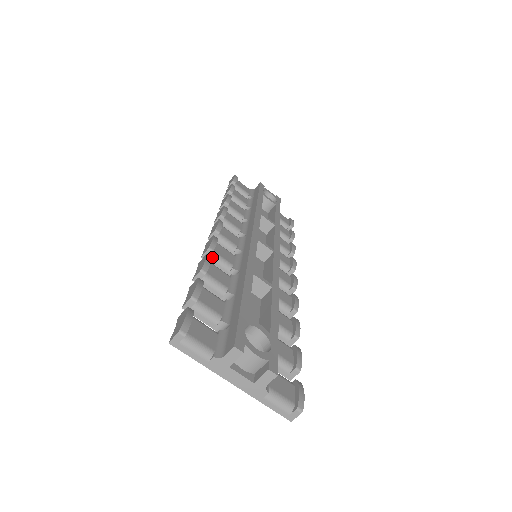
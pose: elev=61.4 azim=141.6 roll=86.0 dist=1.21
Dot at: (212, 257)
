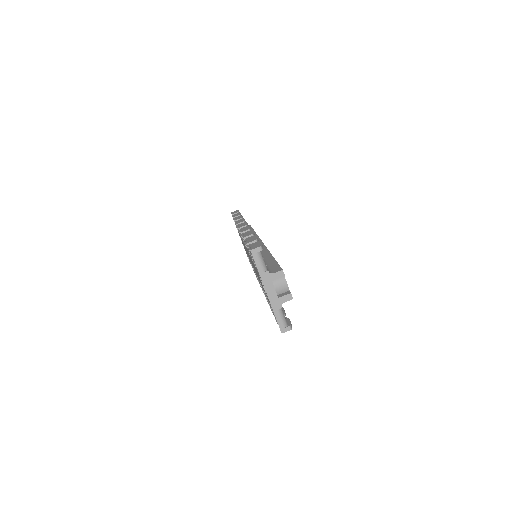
Dot at: occluded
